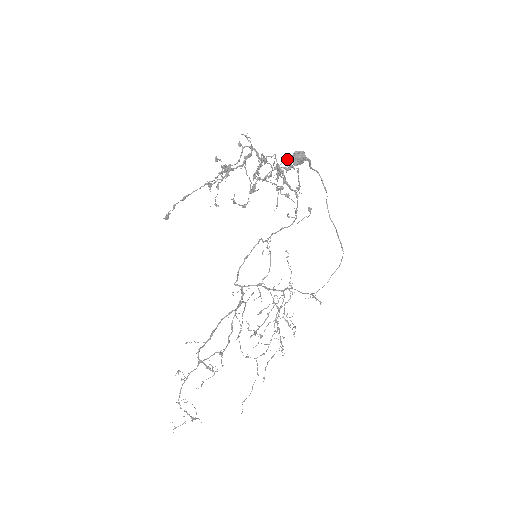
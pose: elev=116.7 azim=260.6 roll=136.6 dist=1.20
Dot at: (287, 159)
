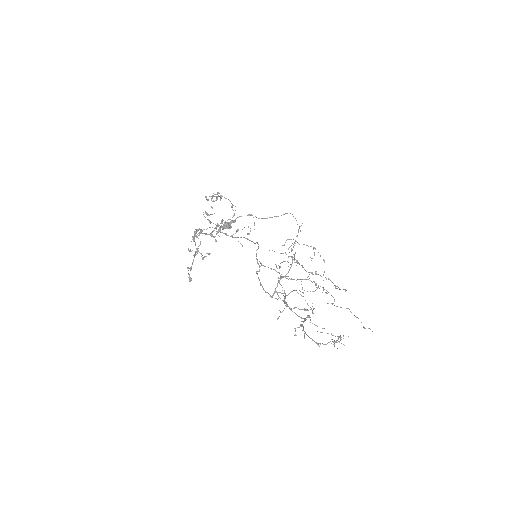
Dot at: (221, 227)
